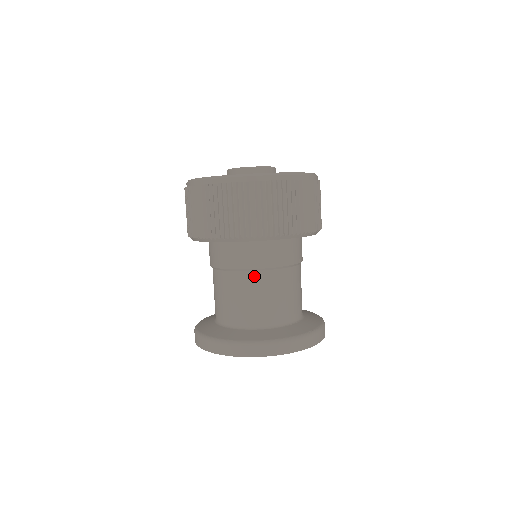
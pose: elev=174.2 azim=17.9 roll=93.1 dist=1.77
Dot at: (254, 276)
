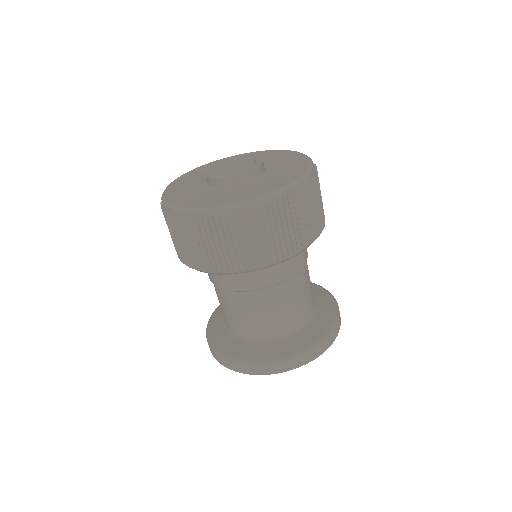
Dot at: (301, 274)
